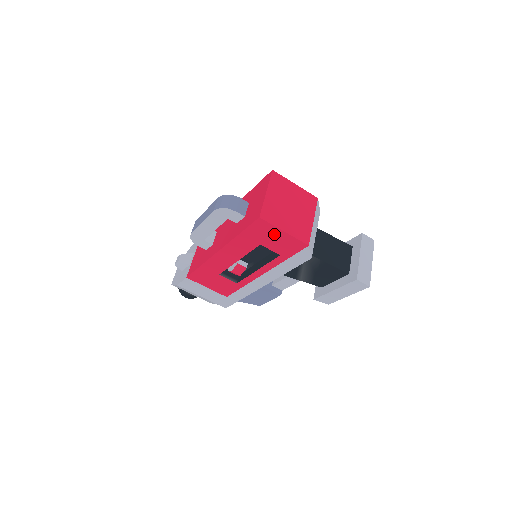
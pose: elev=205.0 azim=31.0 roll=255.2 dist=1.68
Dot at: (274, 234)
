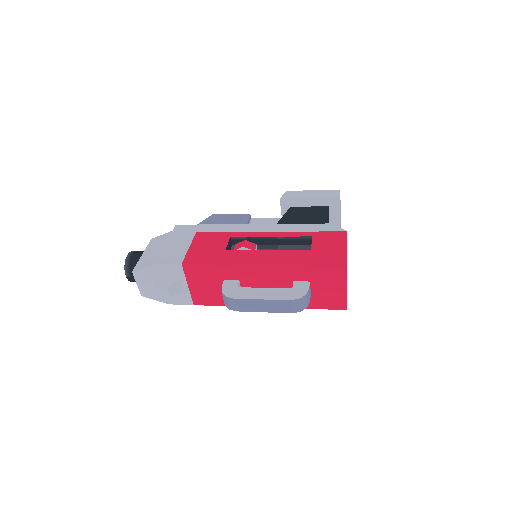
Dot at: occluded
